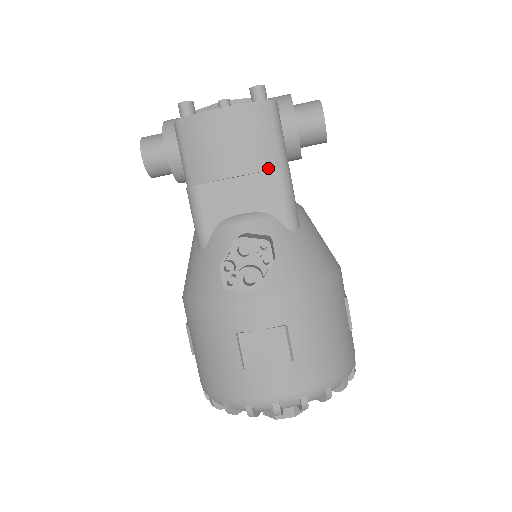
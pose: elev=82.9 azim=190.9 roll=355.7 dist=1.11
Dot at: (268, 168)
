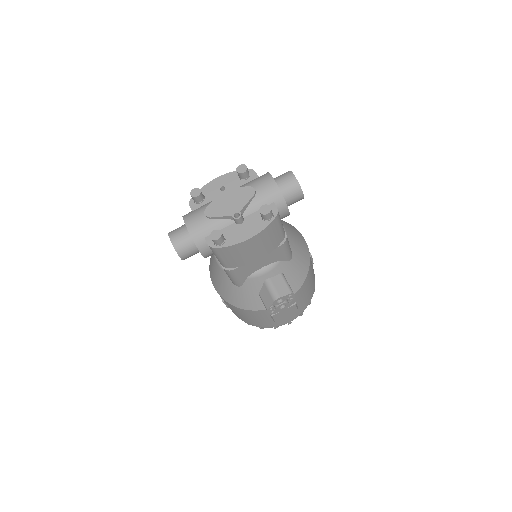
Dot at: (277, 246)
